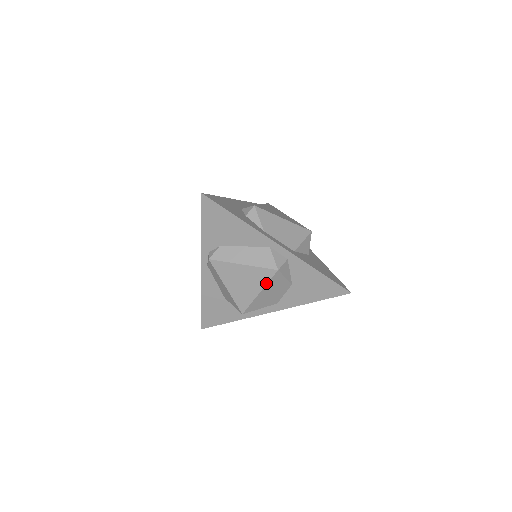
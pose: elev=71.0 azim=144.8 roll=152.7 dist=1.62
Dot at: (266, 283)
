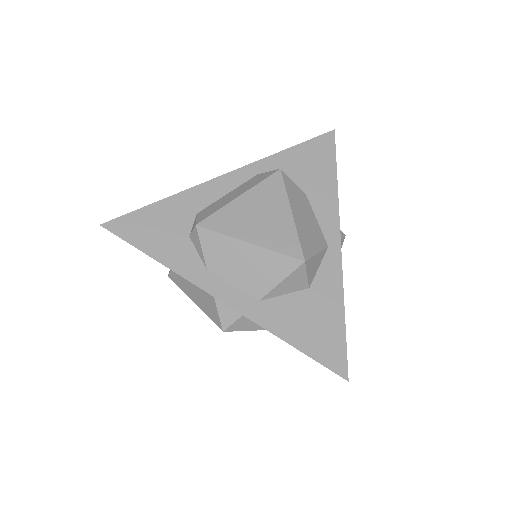
Dot at: occluded
